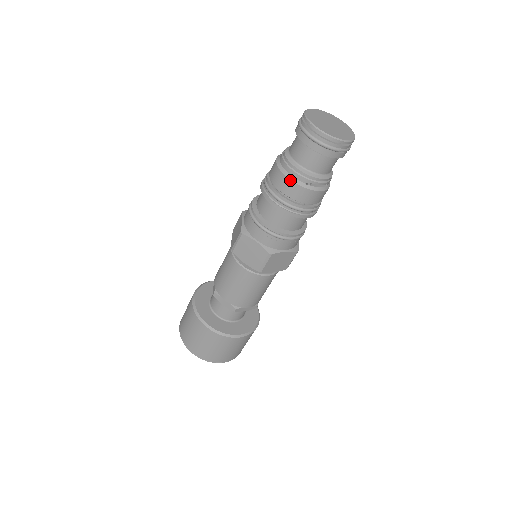
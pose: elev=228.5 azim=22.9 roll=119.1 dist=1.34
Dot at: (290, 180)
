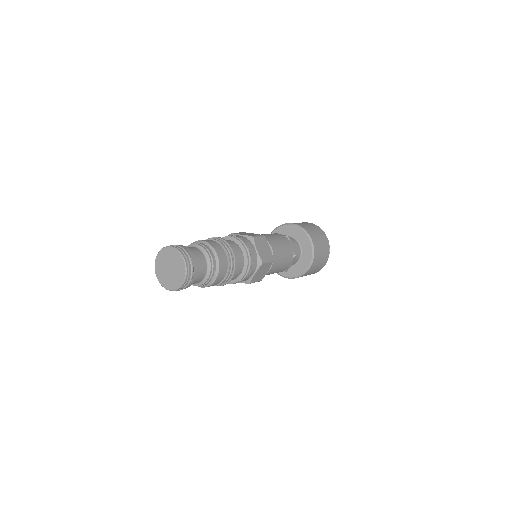
Dot at: occluded
